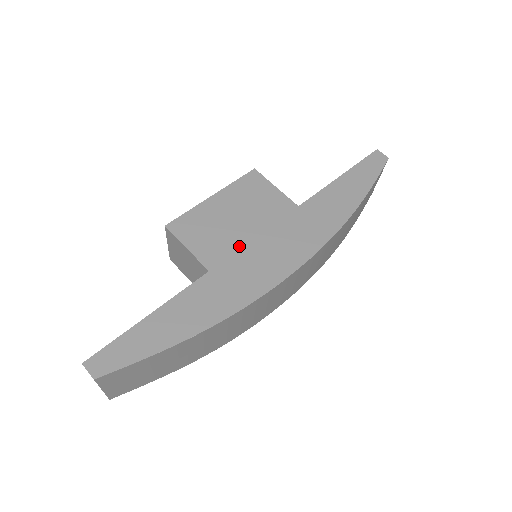
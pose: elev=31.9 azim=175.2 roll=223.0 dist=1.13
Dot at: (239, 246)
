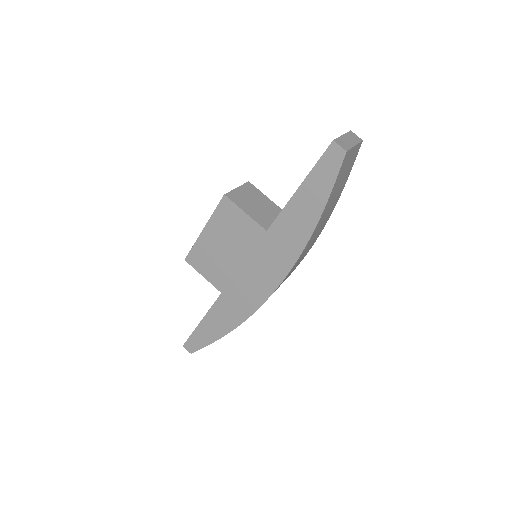
Dot at: (233, 273)
